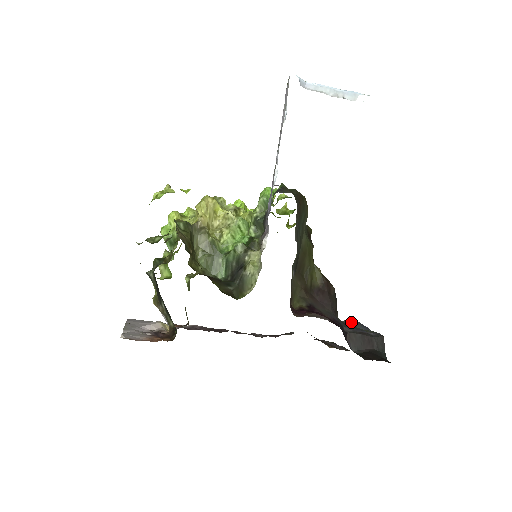
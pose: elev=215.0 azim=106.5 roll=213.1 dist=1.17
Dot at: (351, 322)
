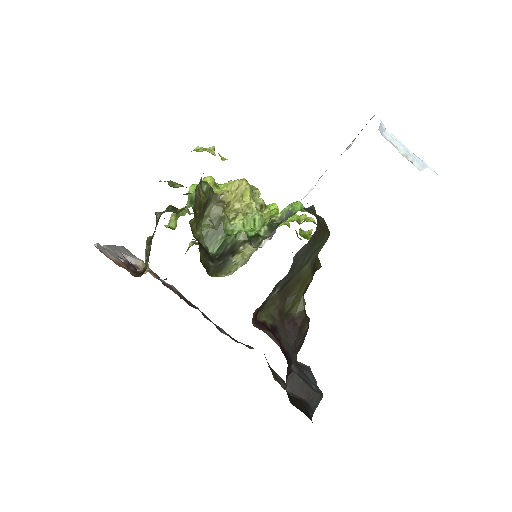
Dot at: (305, 367)
